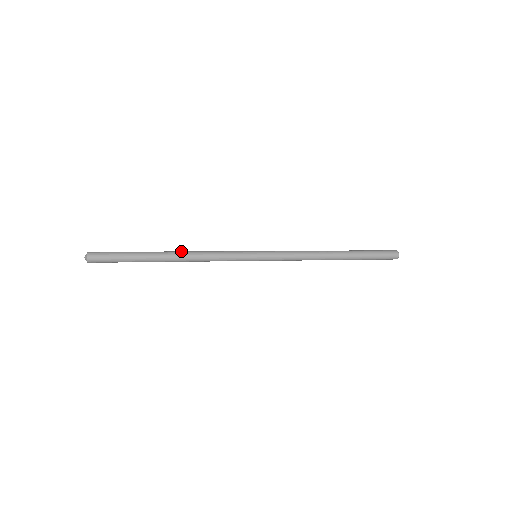
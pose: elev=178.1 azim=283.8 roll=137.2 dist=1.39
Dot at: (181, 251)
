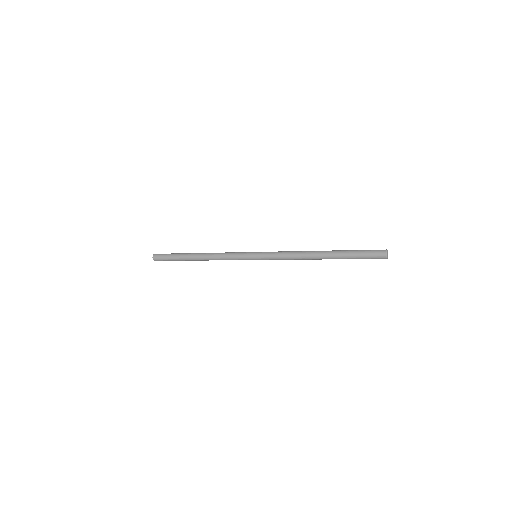
Dot at: (204, 254)
